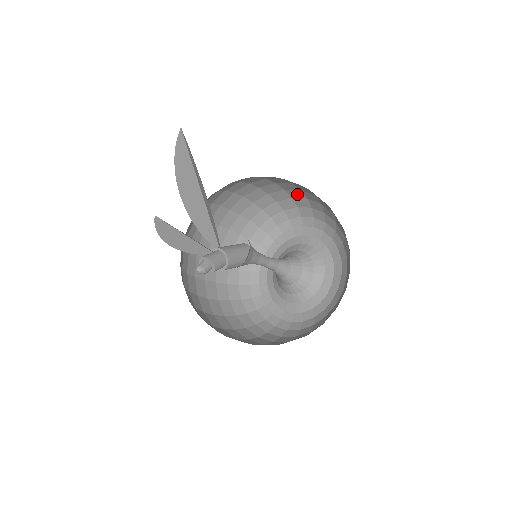
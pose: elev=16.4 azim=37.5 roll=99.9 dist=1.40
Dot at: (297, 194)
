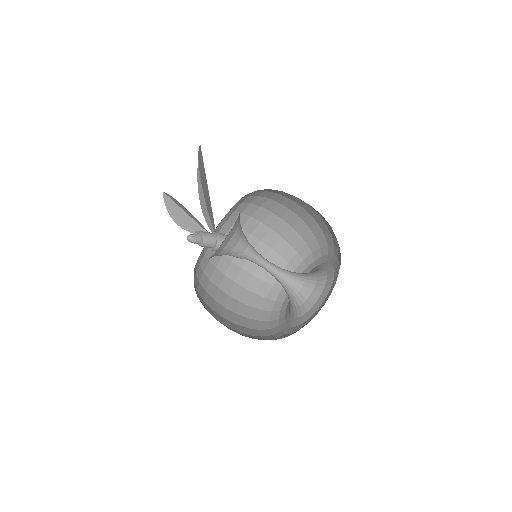
Dot at: (311, 221)
